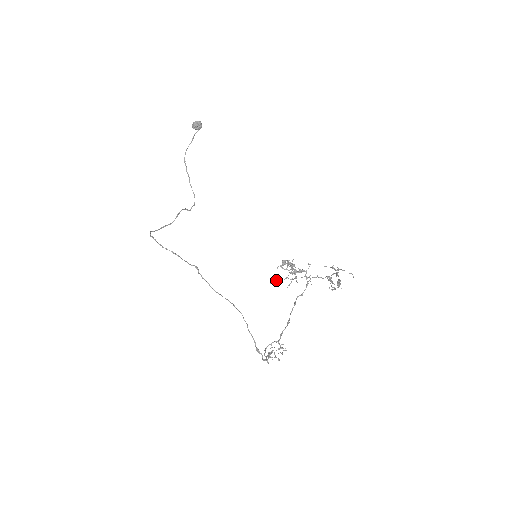
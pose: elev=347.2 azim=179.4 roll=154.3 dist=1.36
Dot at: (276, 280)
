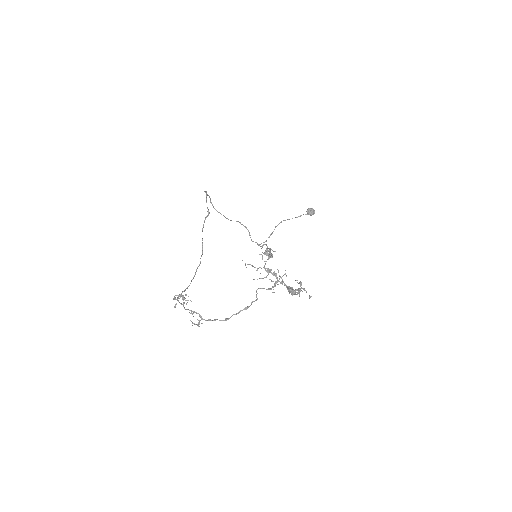
Dot at: occluded
